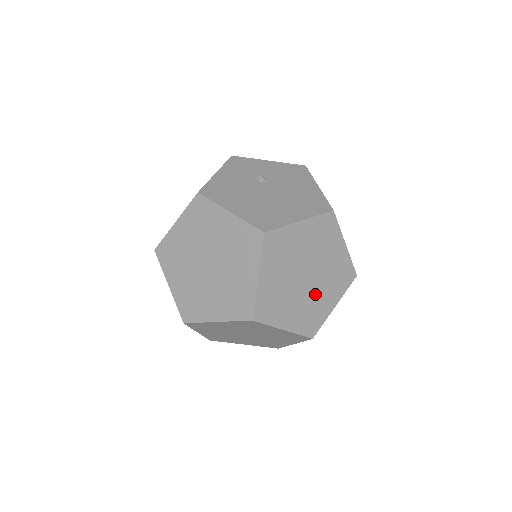
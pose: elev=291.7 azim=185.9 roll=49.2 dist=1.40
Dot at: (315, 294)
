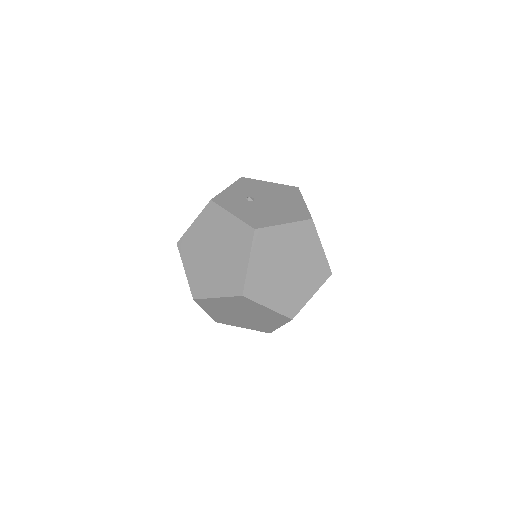
Dot at: occluded
